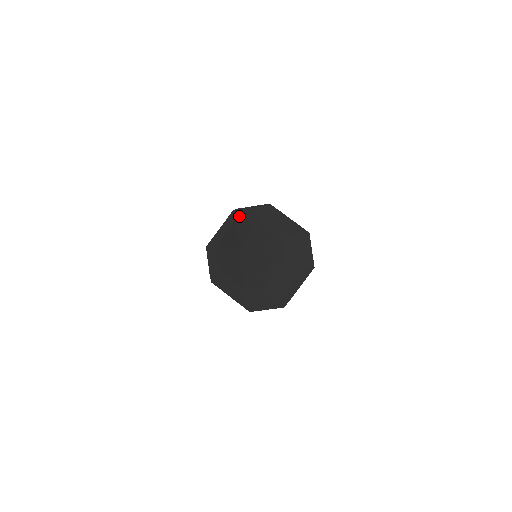
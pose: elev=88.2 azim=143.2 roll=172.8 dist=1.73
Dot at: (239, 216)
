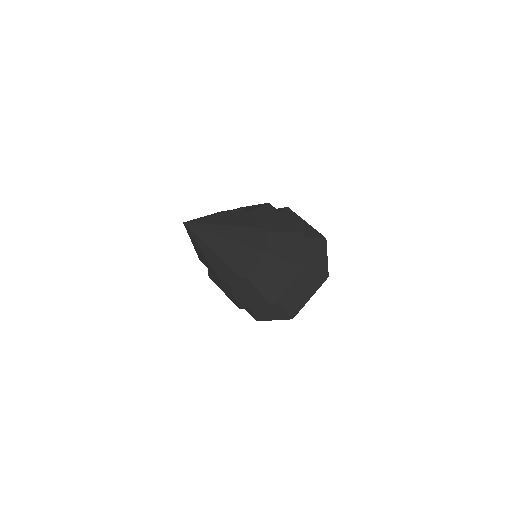
Dot at: occluded
